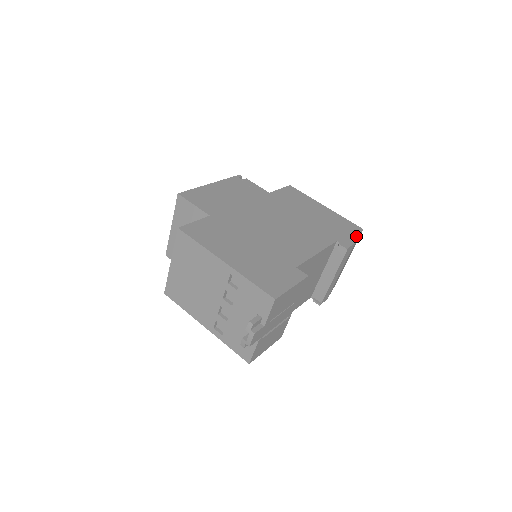
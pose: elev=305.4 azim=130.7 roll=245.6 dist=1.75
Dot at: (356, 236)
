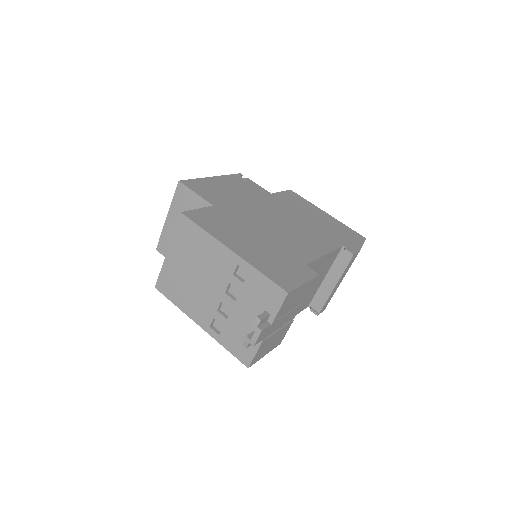
Dot at: (360, 244)
